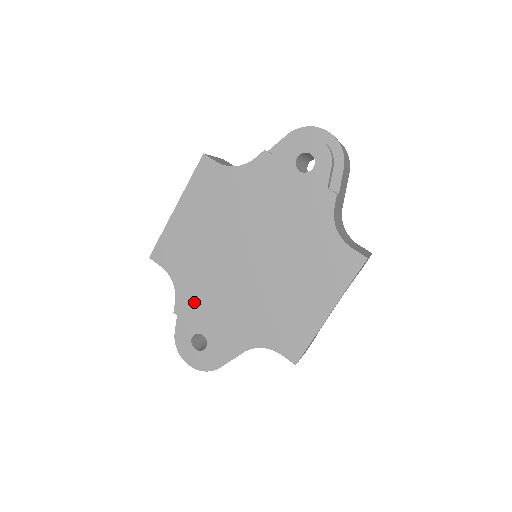
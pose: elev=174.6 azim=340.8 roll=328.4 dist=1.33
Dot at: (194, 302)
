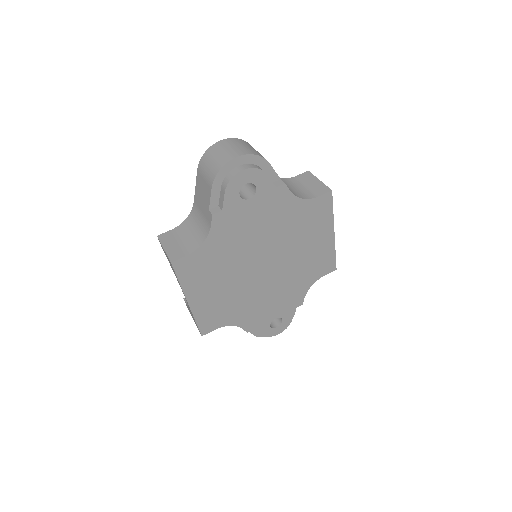
Dot at: (254, 316)
